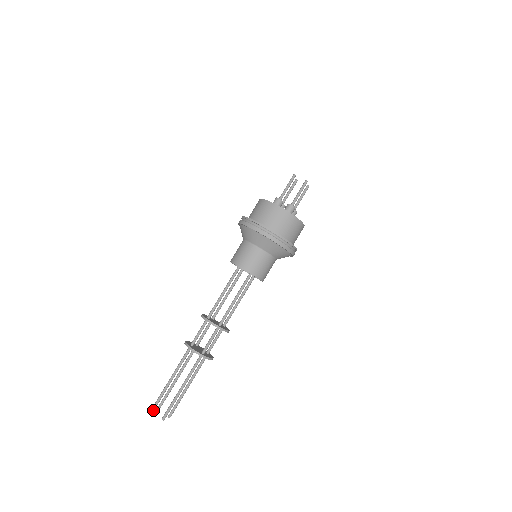
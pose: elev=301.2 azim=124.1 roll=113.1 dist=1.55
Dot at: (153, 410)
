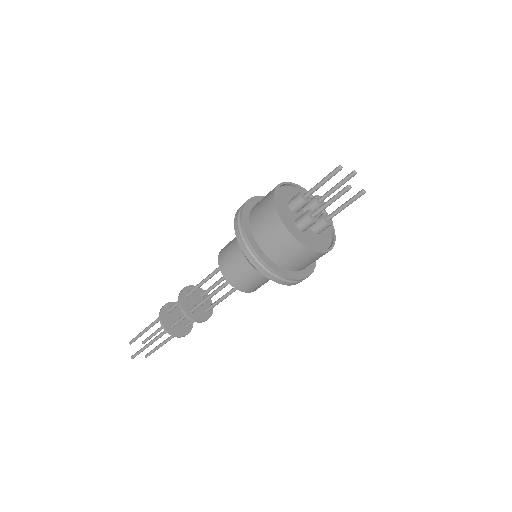
Dot at: (130, 343)
